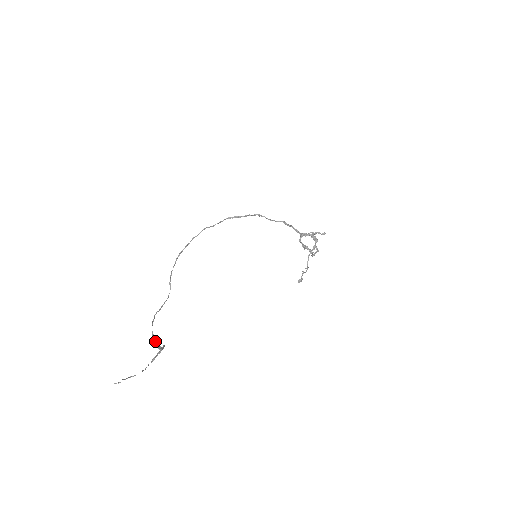
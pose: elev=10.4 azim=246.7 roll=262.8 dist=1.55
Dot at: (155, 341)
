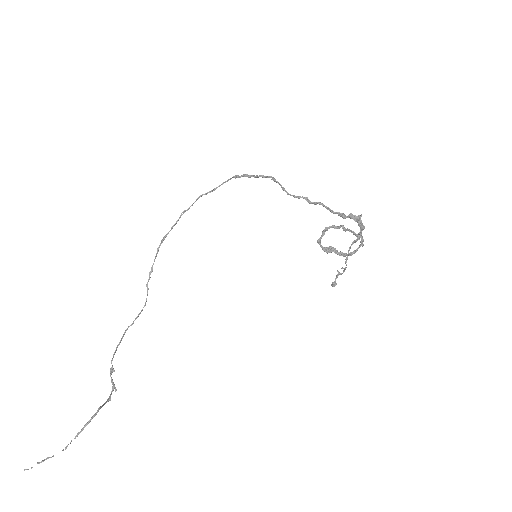
Dot at: (111, 380)
